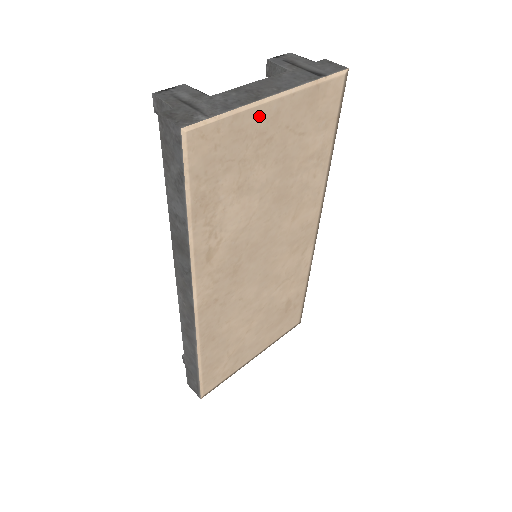
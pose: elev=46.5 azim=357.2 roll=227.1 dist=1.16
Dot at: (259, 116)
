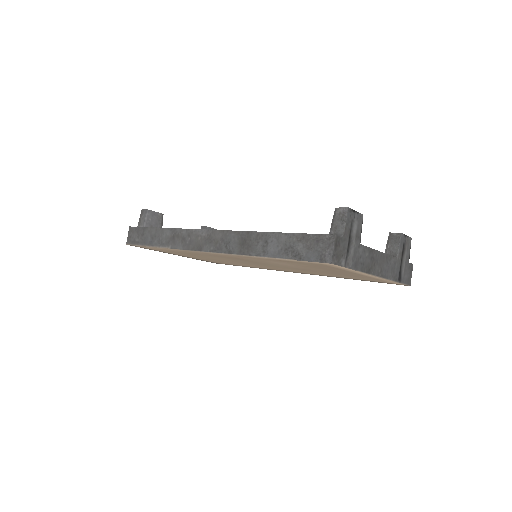
Dot at: (358, 273)
